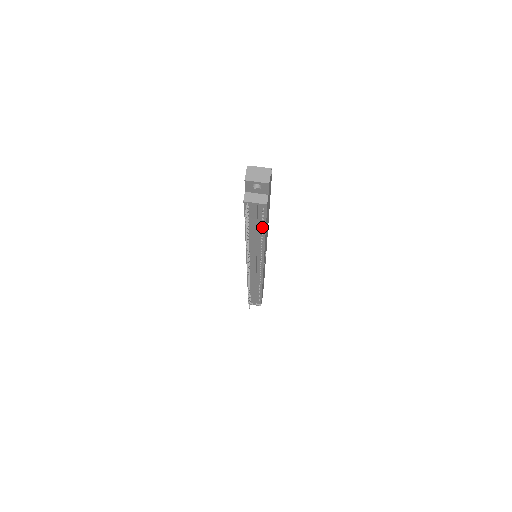
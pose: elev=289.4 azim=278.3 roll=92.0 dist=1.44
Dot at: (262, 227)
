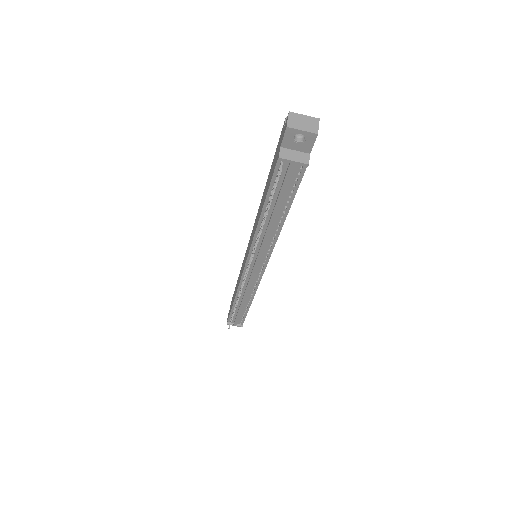
Dot at: (286, 205)
